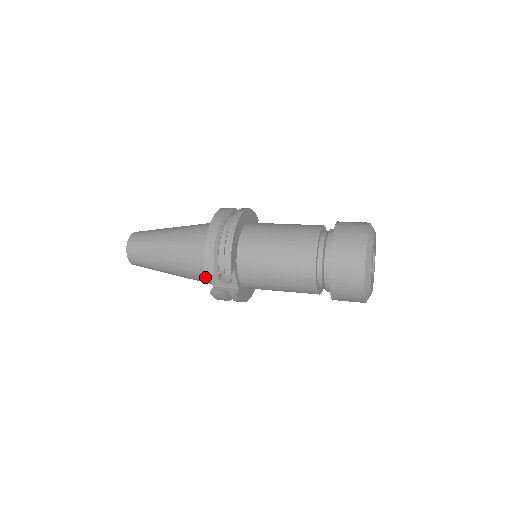
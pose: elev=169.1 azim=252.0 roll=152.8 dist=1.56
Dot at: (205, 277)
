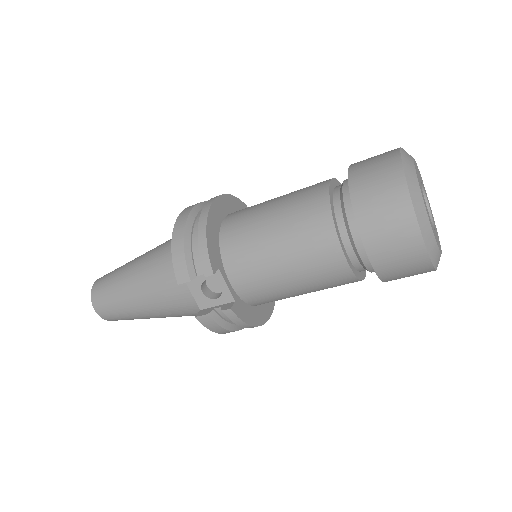
Dot at: (188, 300)
